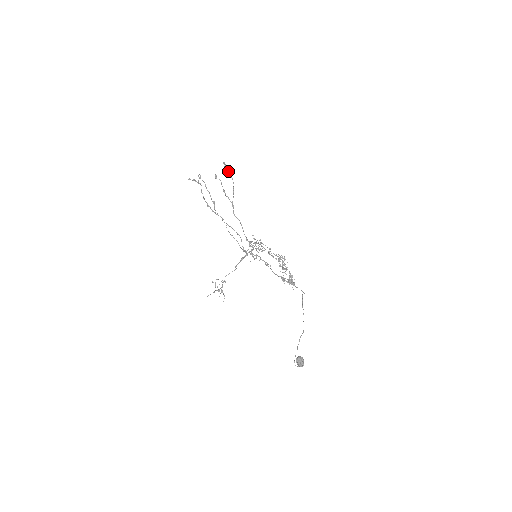
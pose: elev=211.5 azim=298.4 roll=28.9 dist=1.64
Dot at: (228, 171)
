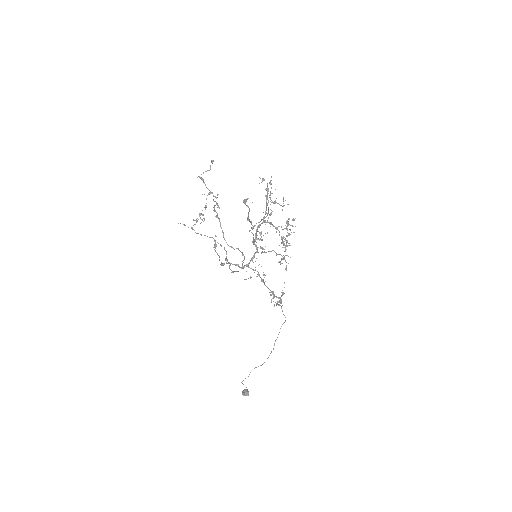
Dot at: (267, 205)
